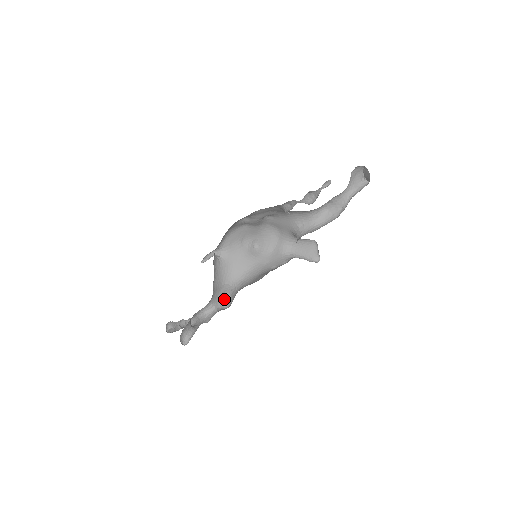
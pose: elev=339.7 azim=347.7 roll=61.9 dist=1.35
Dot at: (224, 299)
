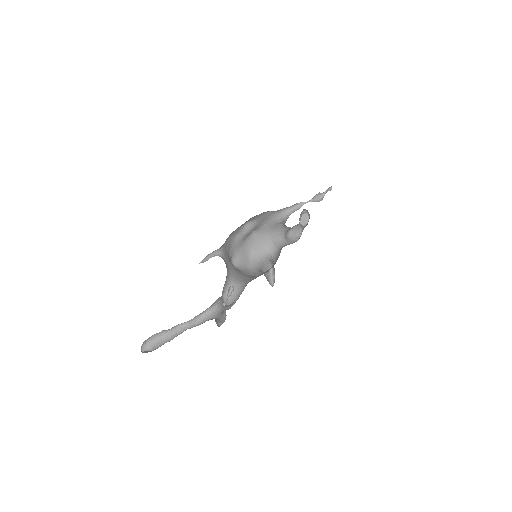
Dot at: occluded
